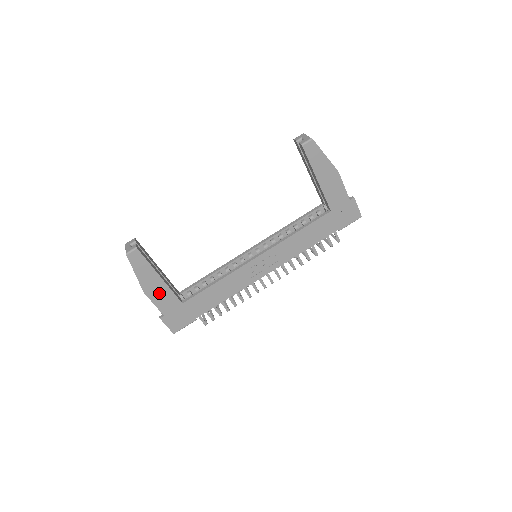
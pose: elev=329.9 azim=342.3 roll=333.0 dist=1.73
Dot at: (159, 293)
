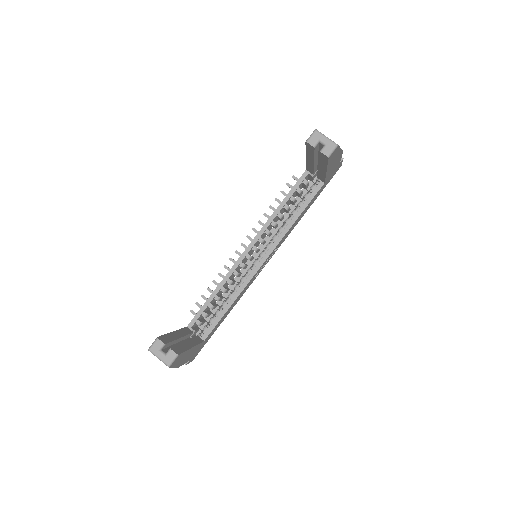
Dot at: (189, 355)
